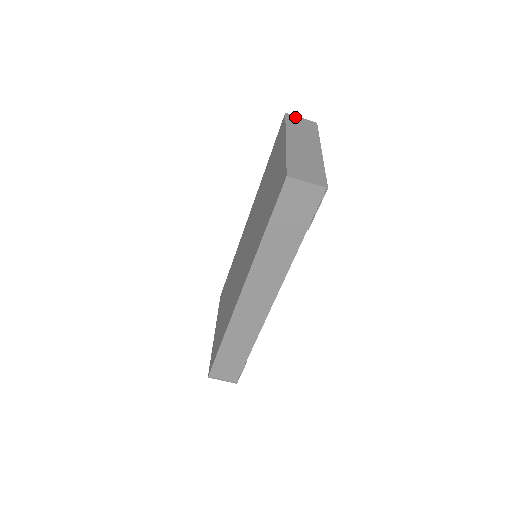
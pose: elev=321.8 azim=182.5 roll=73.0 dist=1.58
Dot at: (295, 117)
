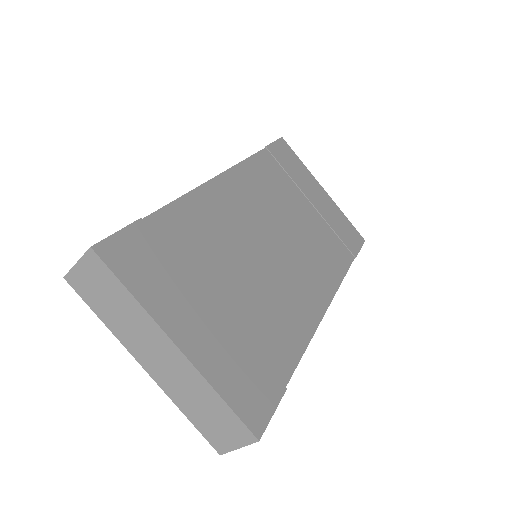
Dot at: (76, 275)
